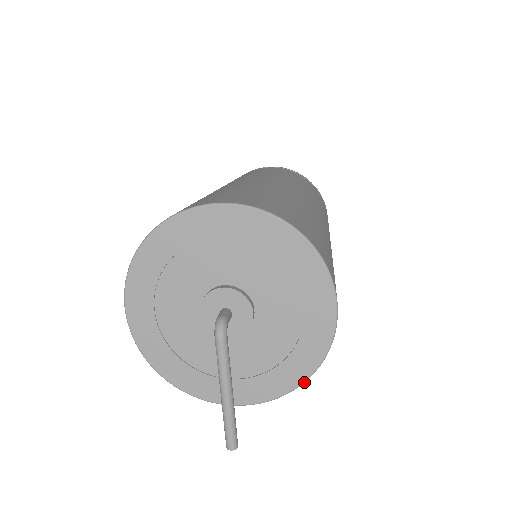
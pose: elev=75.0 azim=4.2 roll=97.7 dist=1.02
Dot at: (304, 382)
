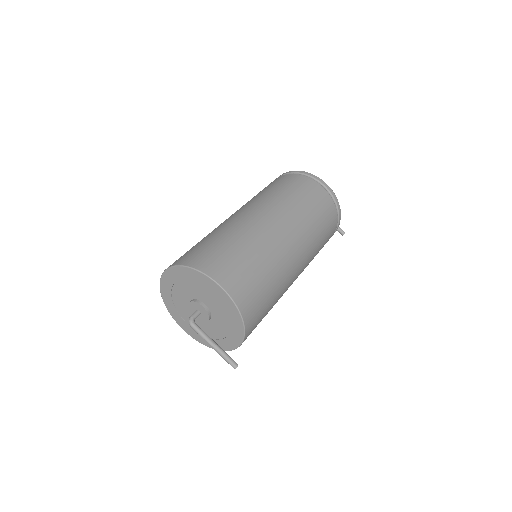
Dot at: (244, 324)
